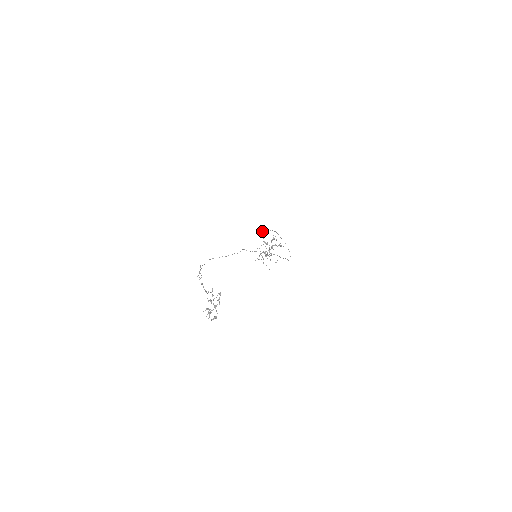
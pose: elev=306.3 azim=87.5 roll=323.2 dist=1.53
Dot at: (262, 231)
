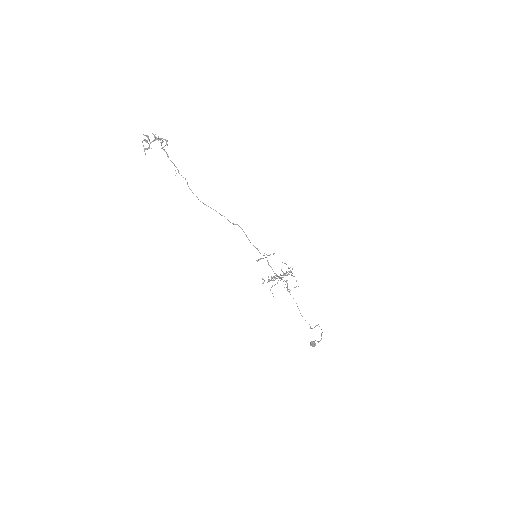
Dot at: (315, 344)
